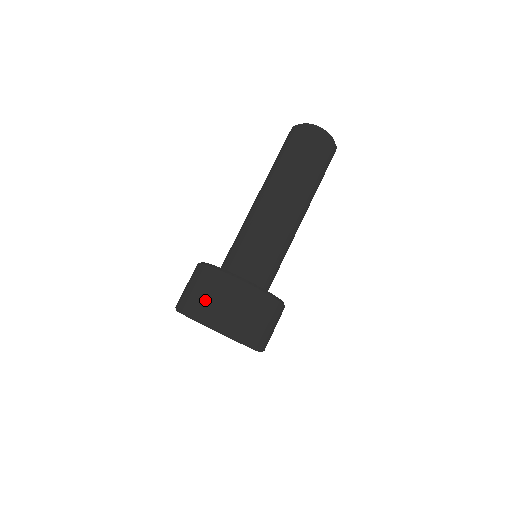
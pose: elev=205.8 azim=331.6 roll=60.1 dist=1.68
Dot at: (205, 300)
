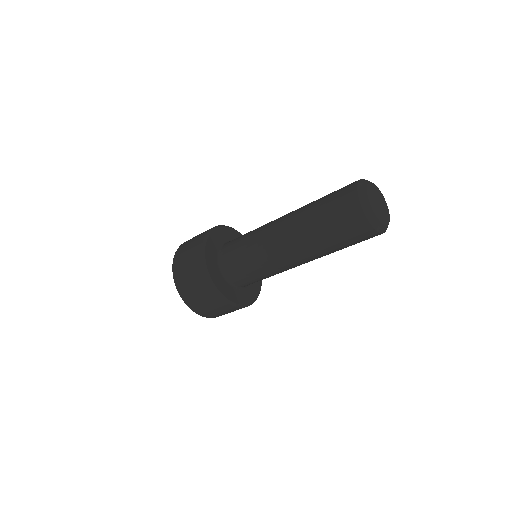
Dot at: (194, 297)
